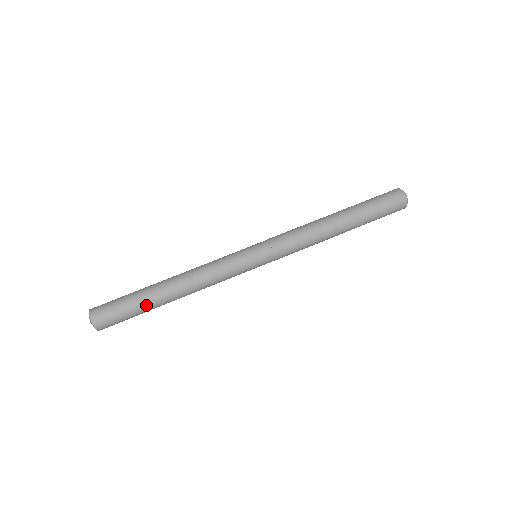
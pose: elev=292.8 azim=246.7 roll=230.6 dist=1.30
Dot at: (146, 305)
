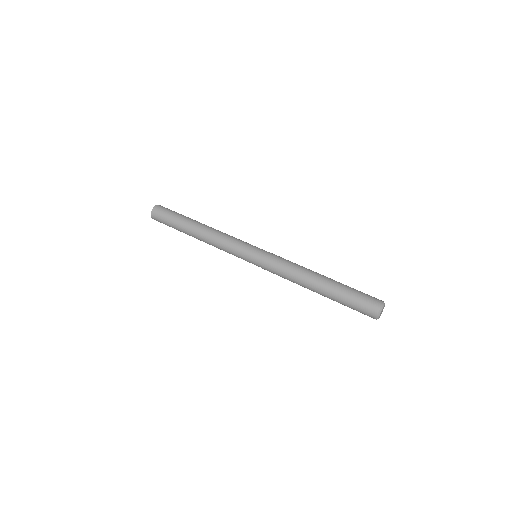
Dot at: (181, 222)
